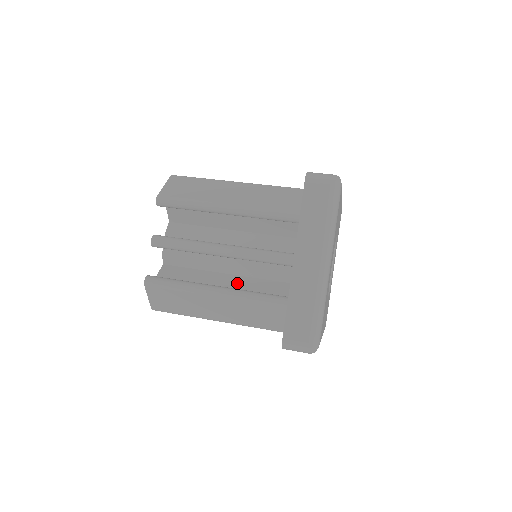
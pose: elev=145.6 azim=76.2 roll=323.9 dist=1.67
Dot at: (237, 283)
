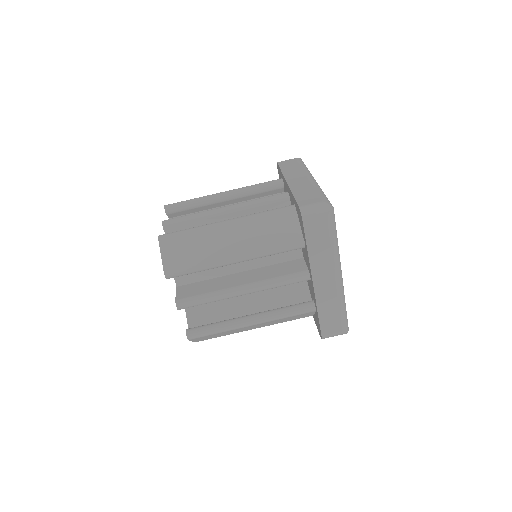
Dot at: (258, 297)
